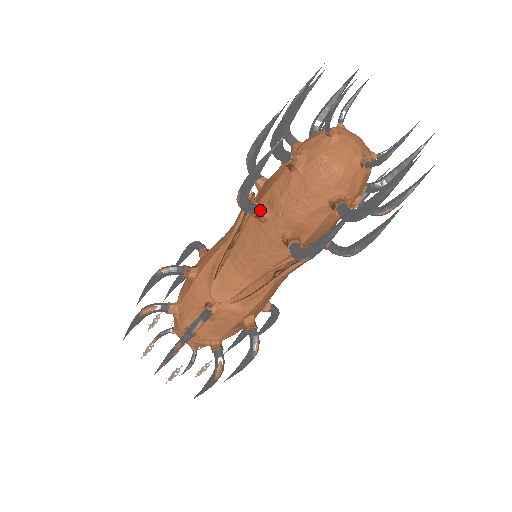
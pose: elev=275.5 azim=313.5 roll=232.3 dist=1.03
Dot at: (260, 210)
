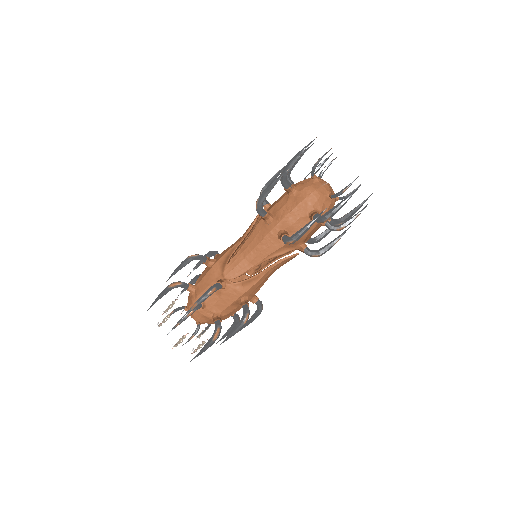
Dot at: (268, 214)
